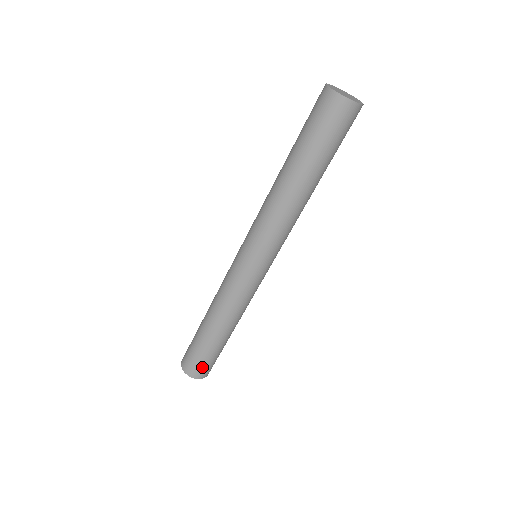
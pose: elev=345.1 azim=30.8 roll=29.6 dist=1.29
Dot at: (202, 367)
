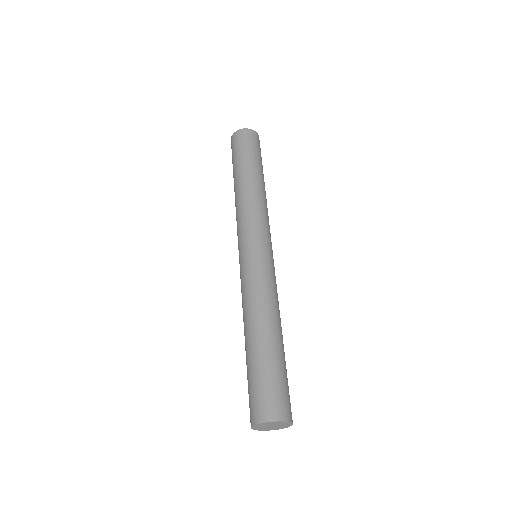
Dot at: (259, 398)
